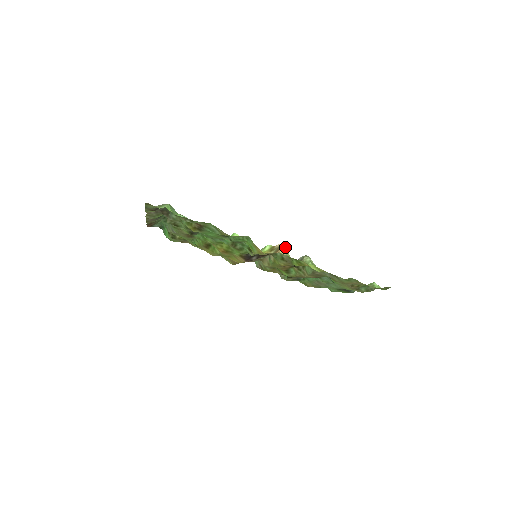
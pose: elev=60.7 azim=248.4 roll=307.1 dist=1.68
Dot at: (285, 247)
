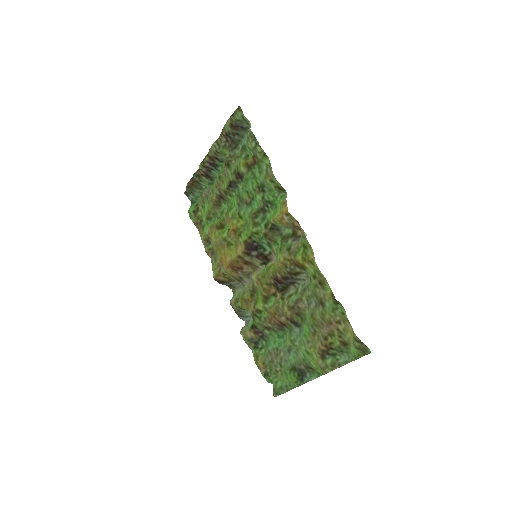
Dot at: (304, 232)
